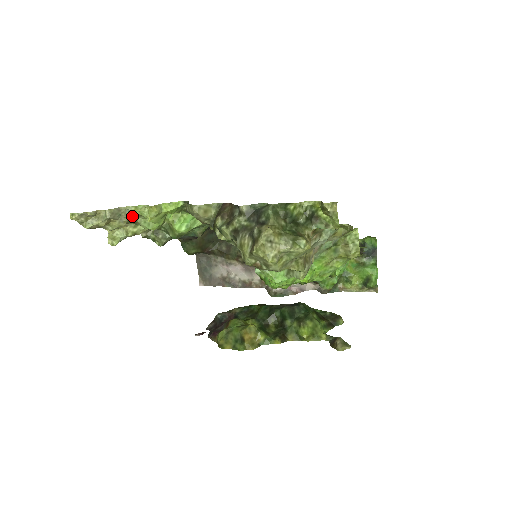
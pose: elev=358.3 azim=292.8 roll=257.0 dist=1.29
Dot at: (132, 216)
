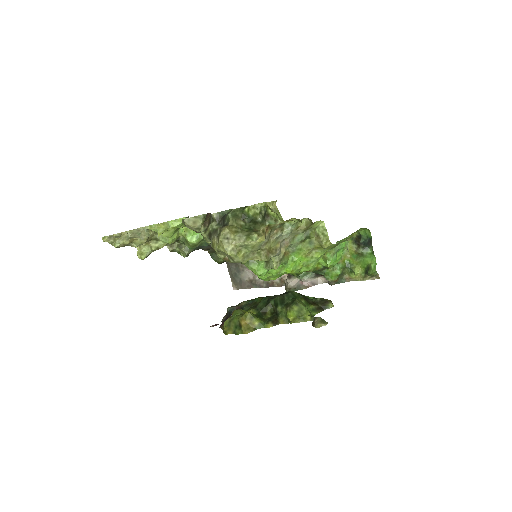
Dot at: (151, 234)
